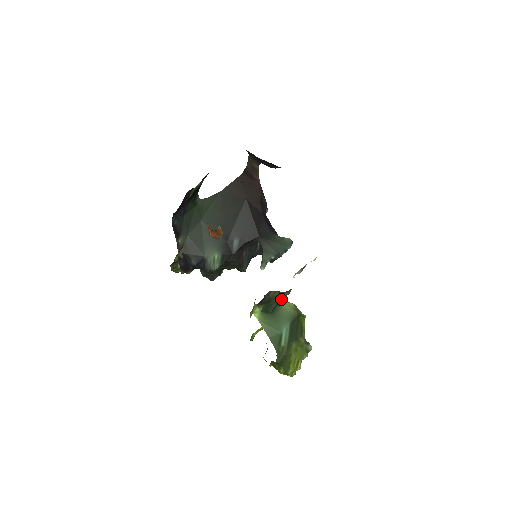
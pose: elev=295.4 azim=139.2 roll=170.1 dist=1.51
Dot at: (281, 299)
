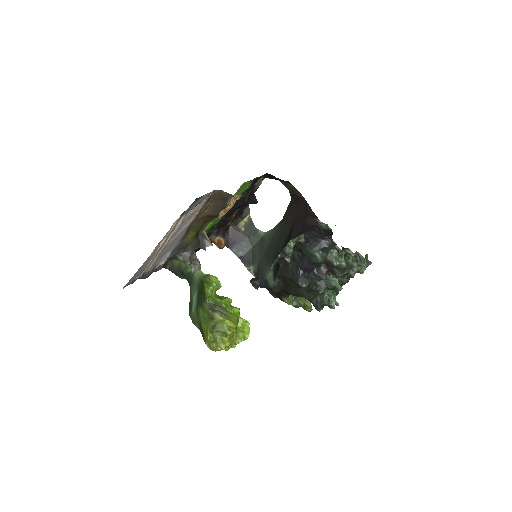
Dot at: (192, 269)
